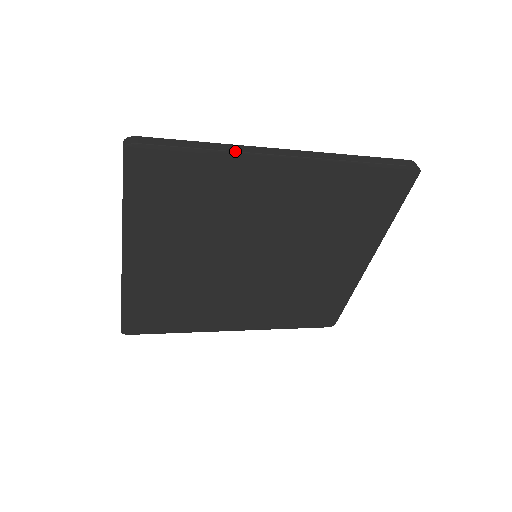
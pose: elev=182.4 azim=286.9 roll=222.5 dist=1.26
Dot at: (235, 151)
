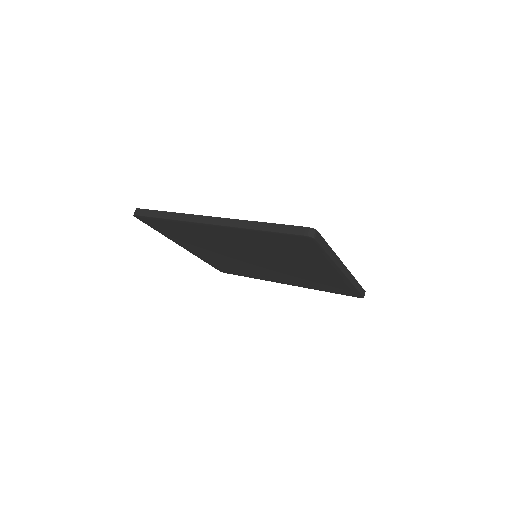
Dot at: (181, 220)
